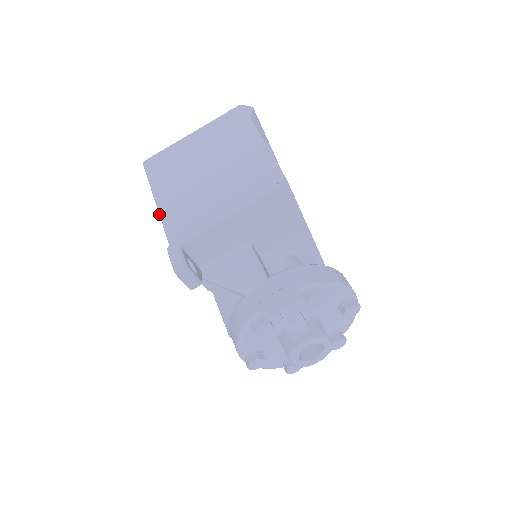
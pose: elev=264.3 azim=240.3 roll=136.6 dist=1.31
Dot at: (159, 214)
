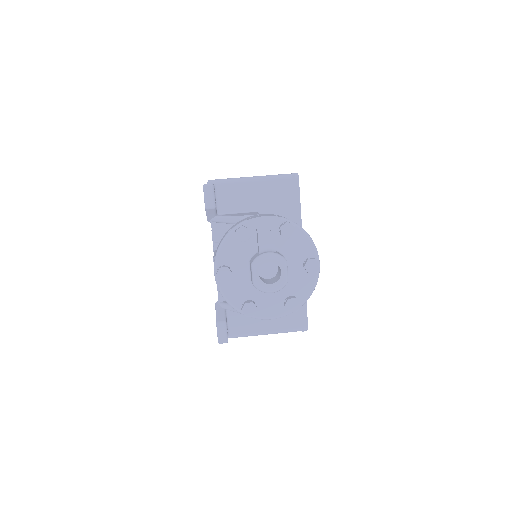
Dot at: occluded
